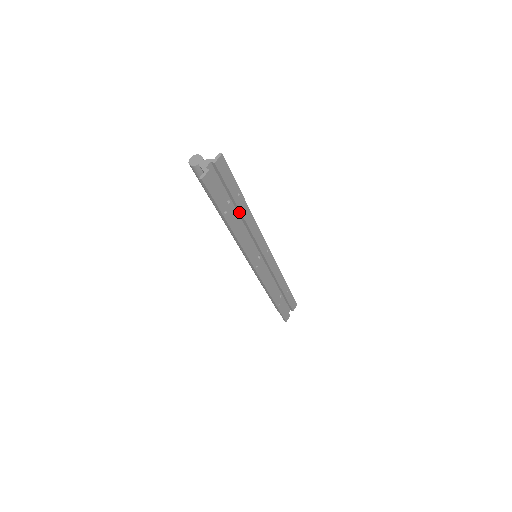
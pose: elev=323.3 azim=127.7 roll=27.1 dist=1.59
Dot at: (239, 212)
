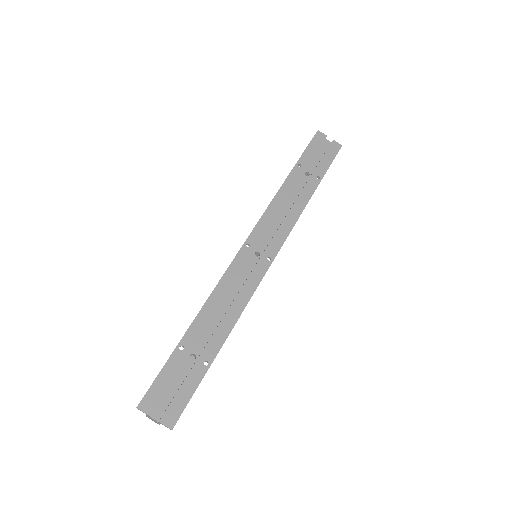
Dot at: (303, 189)
